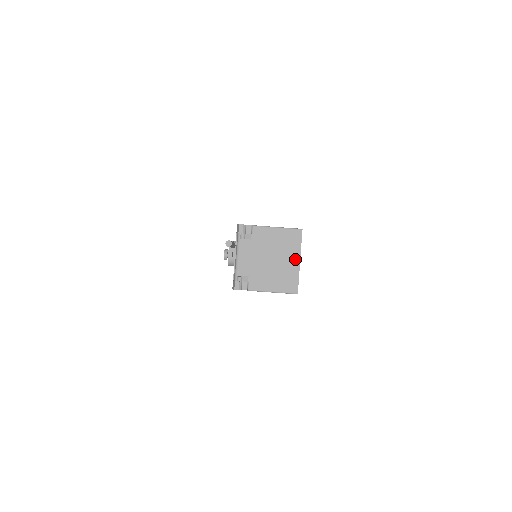
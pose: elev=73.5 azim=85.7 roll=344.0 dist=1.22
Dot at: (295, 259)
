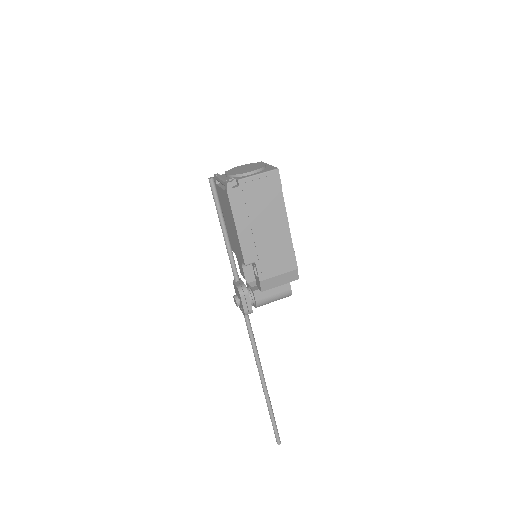
Dot at: occluded
